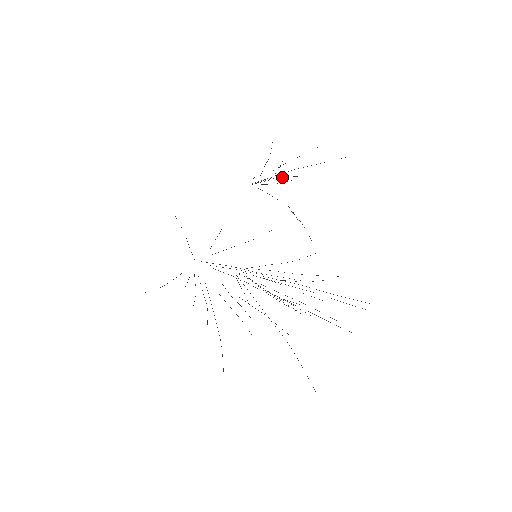
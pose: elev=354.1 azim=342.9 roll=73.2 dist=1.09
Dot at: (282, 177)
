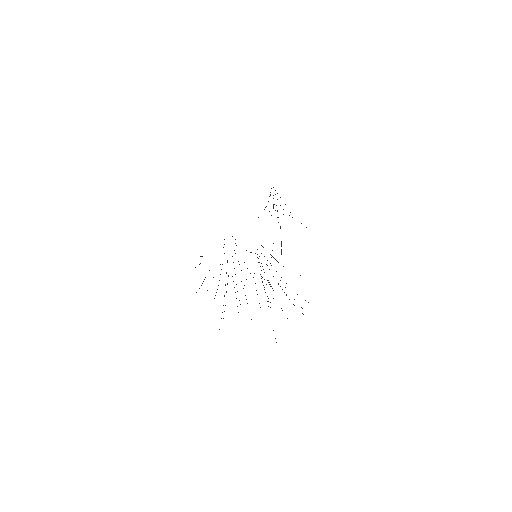
Dot at: occluded
